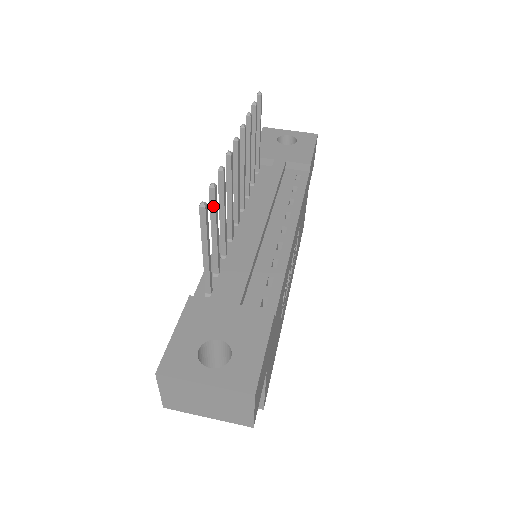
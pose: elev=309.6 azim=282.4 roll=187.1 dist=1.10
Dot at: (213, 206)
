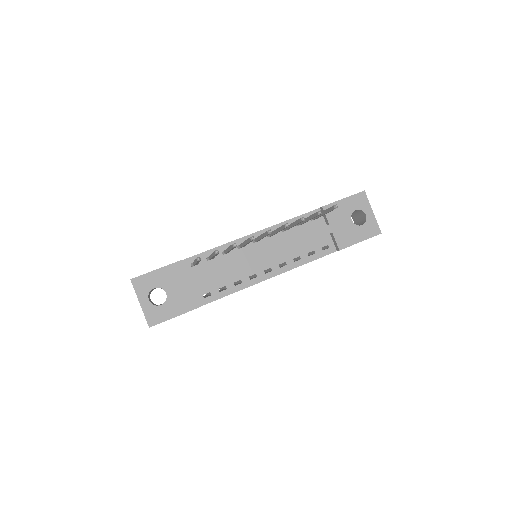
Dot at: (214, 254)
